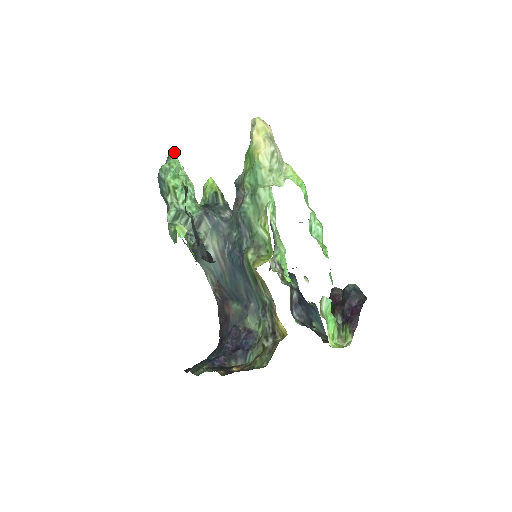
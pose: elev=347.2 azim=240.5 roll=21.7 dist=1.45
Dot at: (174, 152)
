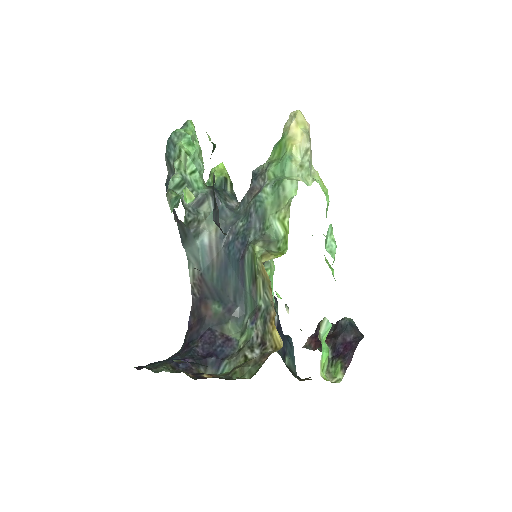
Dot at: (192, 122)
